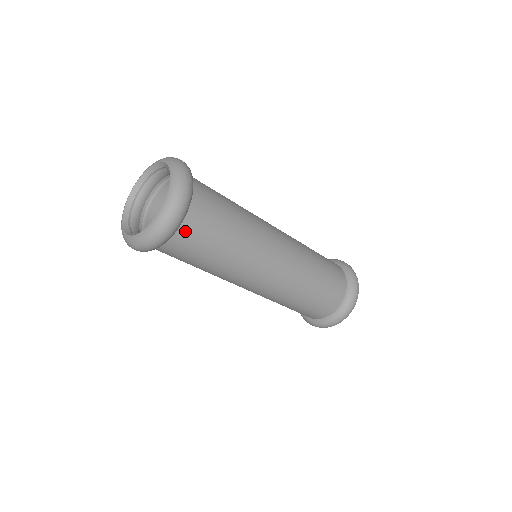
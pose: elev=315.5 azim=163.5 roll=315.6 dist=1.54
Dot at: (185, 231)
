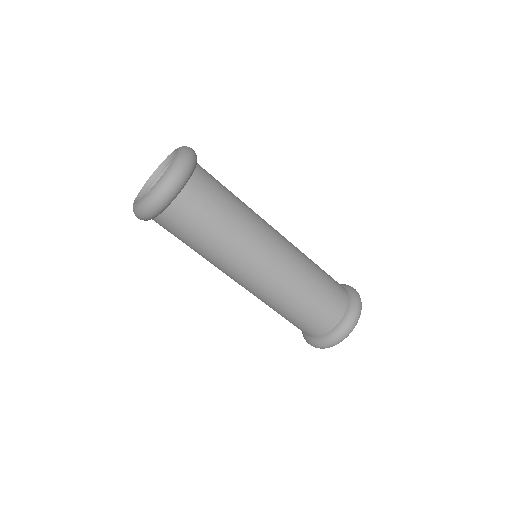
Dot at: (198, 178)
